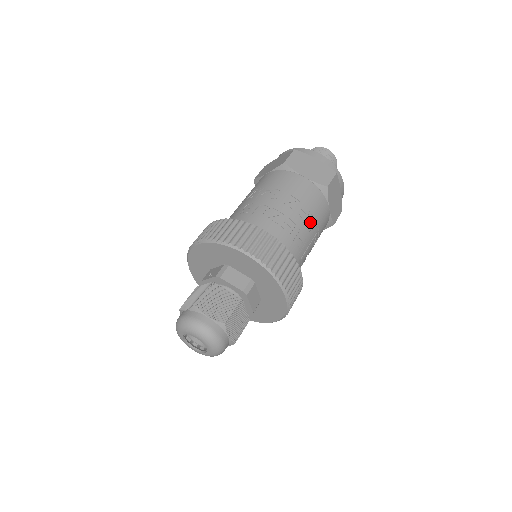
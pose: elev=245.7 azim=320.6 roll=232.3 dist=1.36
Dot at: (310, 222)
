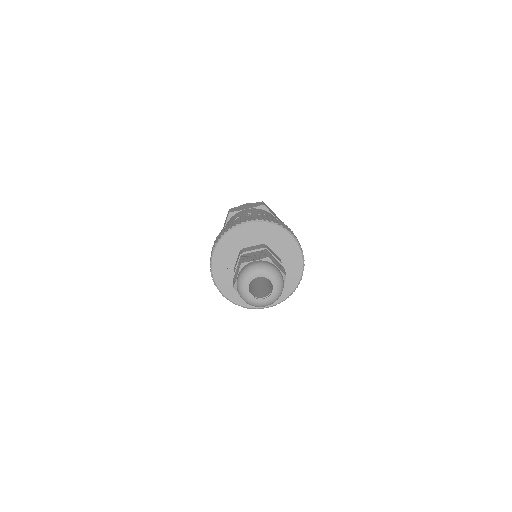
Dot at: occluded
